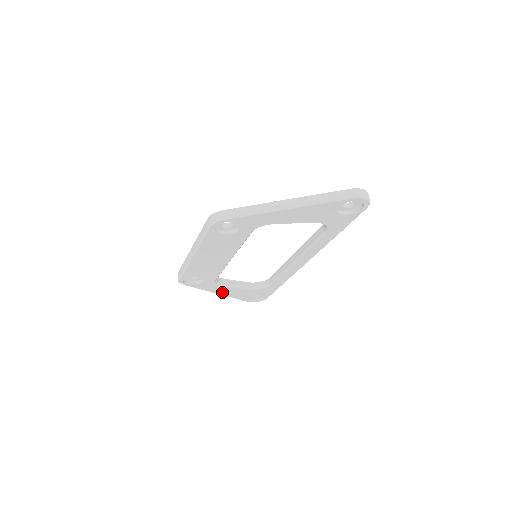
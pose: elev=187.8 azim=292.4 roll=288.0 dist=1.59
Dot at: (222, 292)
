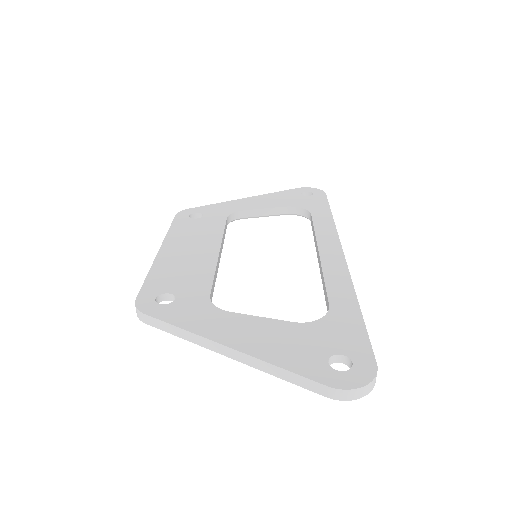
Dot at: occluded
